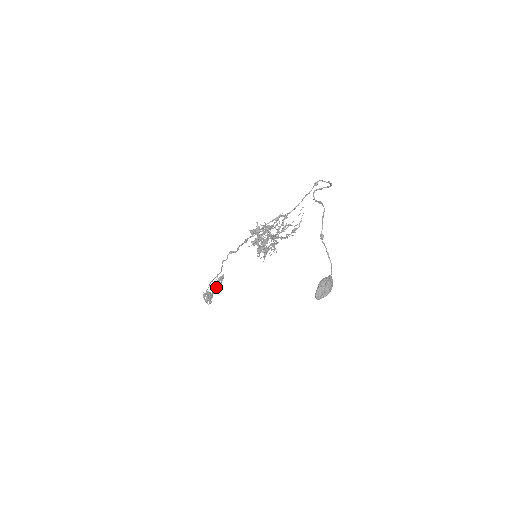
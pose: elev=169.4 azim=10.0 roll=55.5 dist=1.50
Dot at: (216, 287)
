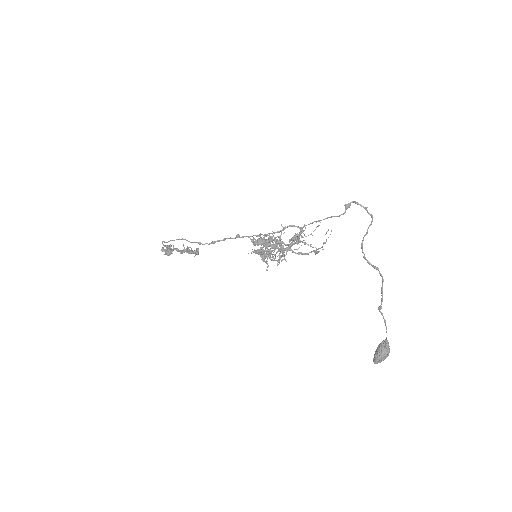
Dot at: (184, 252)
